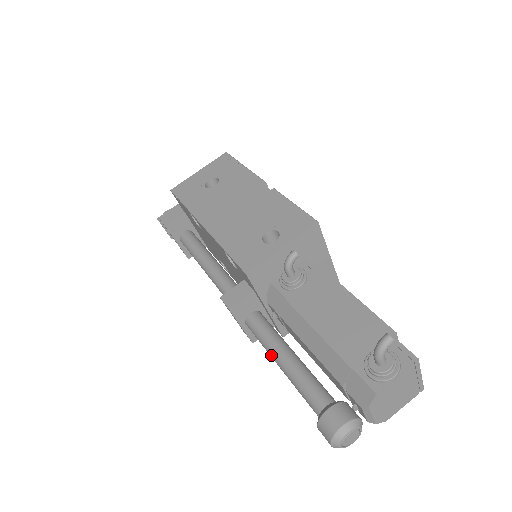
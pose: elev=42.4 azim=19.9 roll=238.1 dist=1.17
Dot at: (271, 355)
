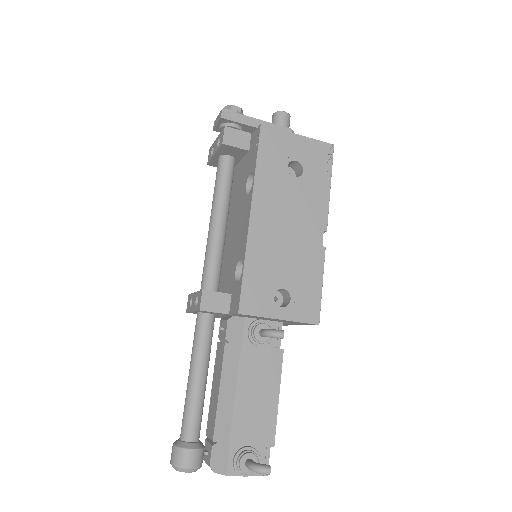
Dot at: (192, 362)
